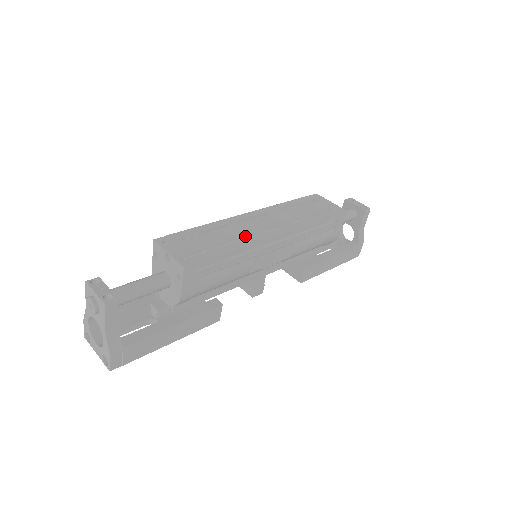
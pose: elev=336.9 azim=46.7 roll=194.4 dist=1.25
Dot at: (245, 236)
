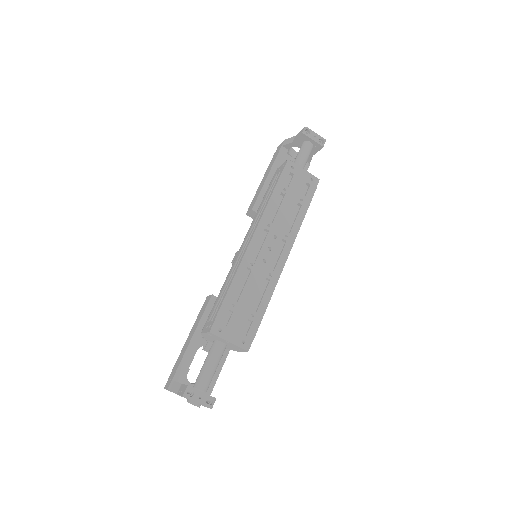
Dot at: (265, 278)
